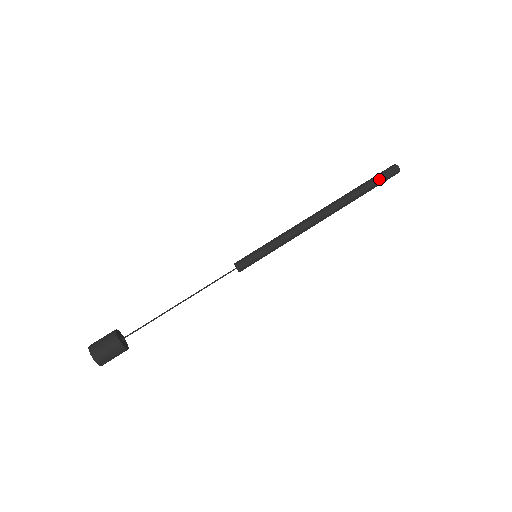
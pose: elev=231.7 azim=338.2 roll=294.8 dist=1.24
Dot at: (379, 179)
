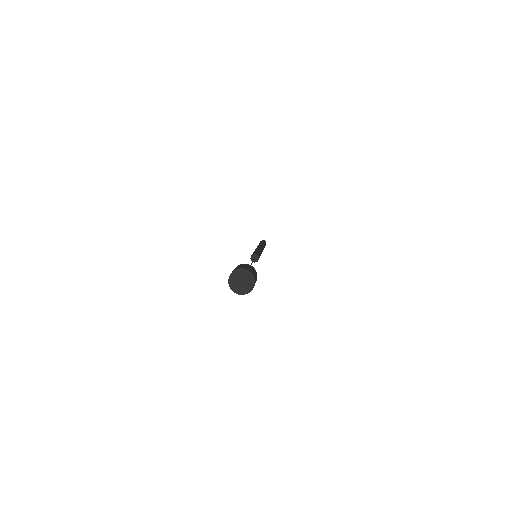
Dot at: occluded
